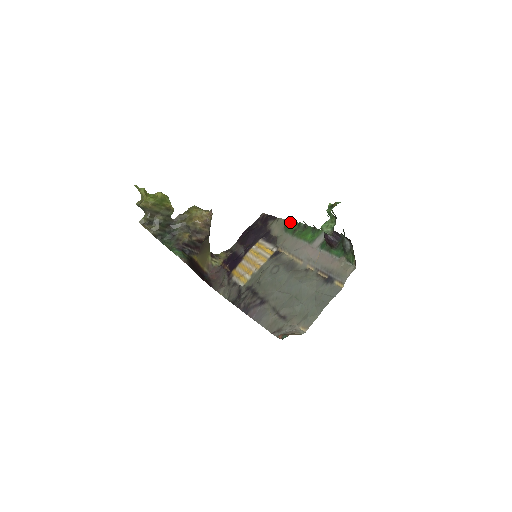
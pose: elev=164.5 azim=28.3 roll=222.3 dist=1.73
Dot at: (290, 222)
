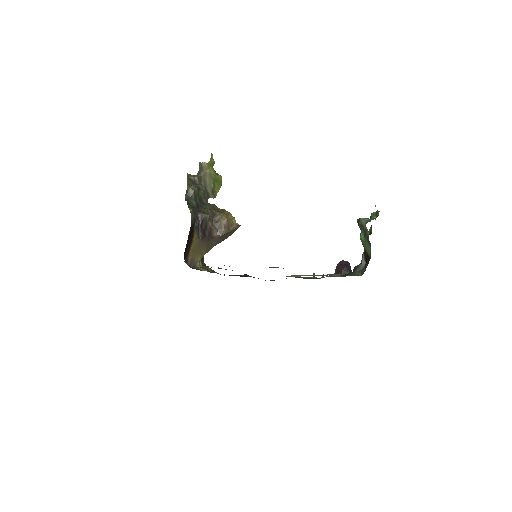
Dot at: occluded
